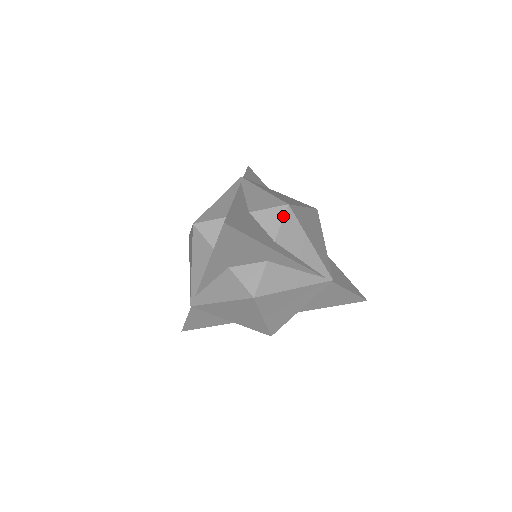
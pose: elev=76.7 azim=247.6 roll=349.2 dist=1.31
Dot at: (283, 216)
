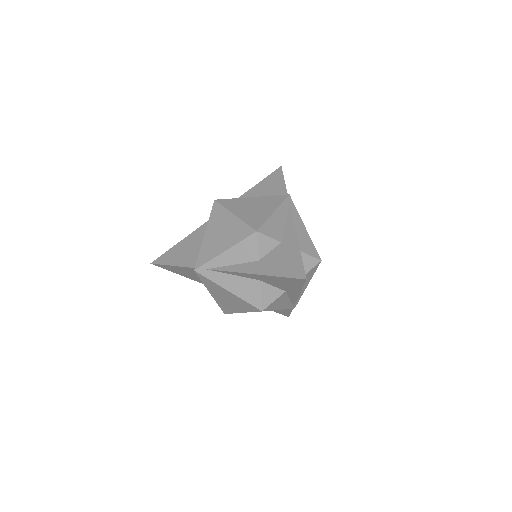
Dot at: (314, 267)
